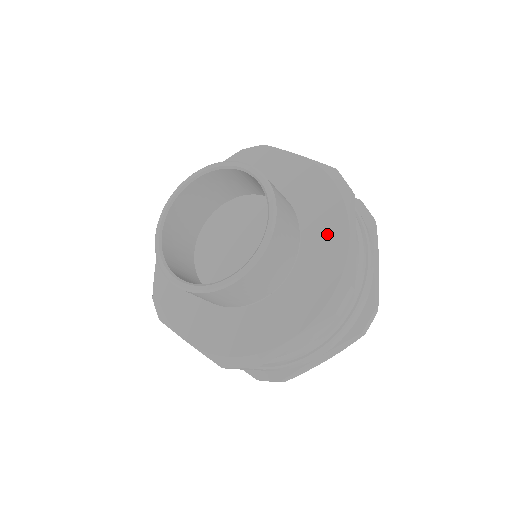
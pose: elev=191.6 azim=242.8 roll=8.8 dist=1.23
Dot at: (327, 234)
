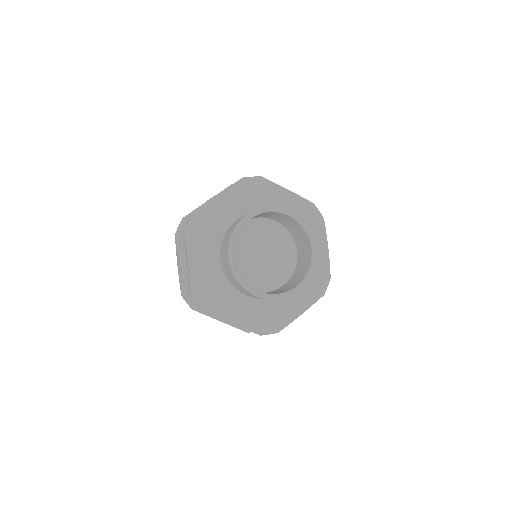
Dot at: occluded
